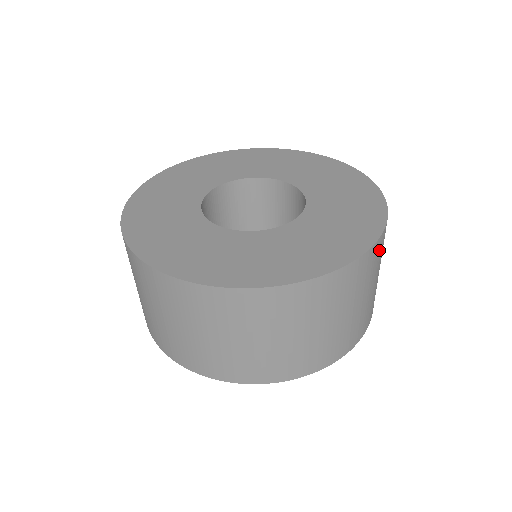
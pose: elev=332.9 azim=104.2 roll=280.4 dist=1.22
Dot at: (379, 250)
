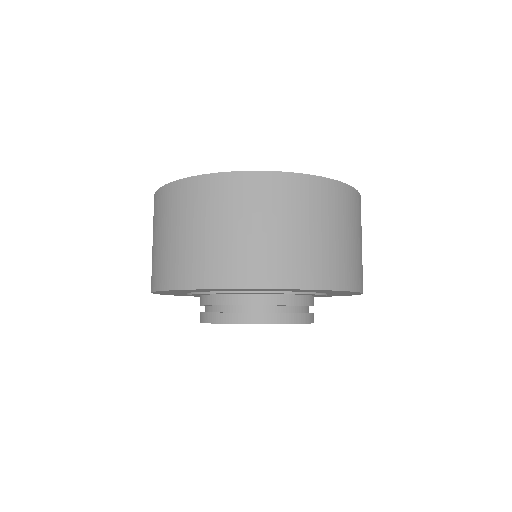
Dot at: occluded
